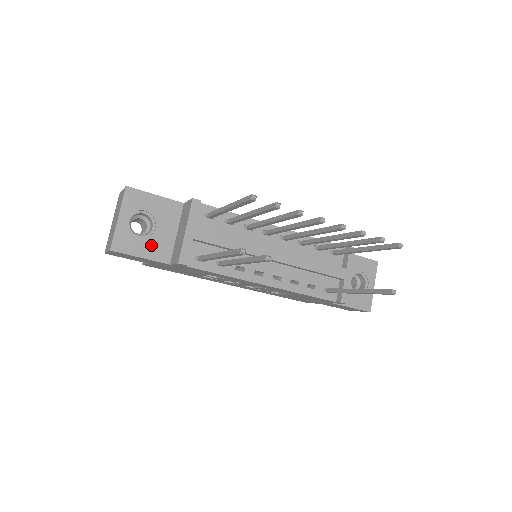
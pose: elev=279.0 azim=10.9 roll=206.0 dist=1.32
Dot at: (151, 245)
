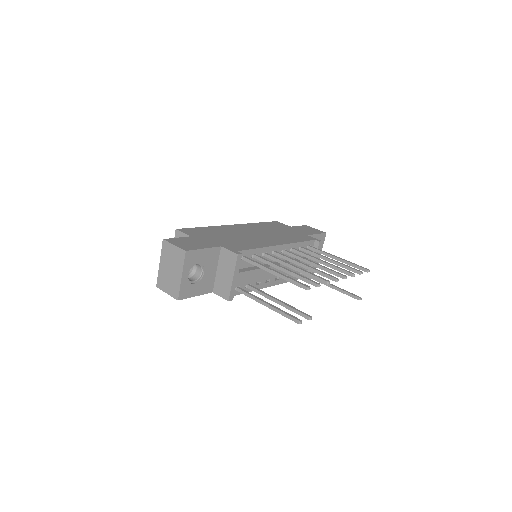
Dot at: (202, 285)
